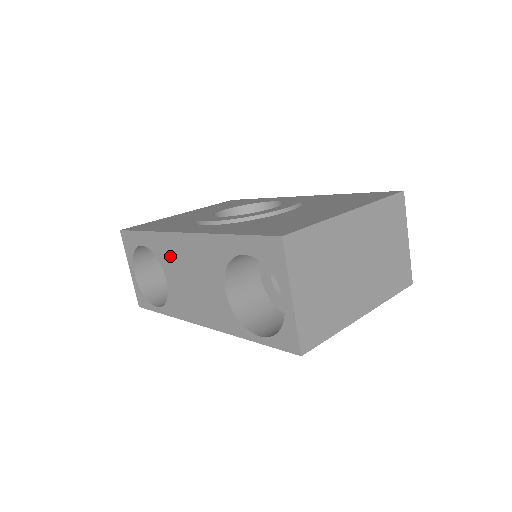
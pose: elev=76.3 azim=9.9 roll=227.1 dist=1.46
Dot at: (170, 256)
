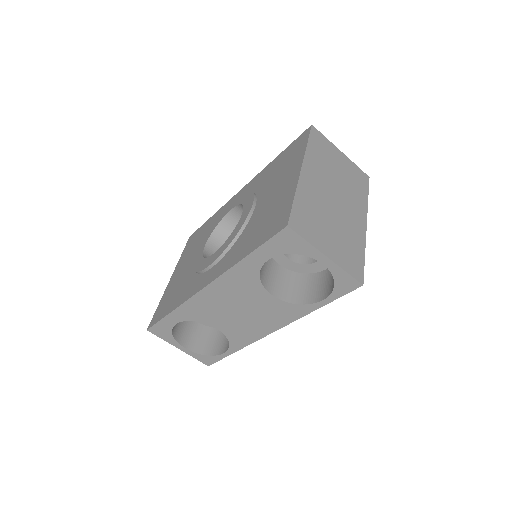
Dot at: (207, 311)
